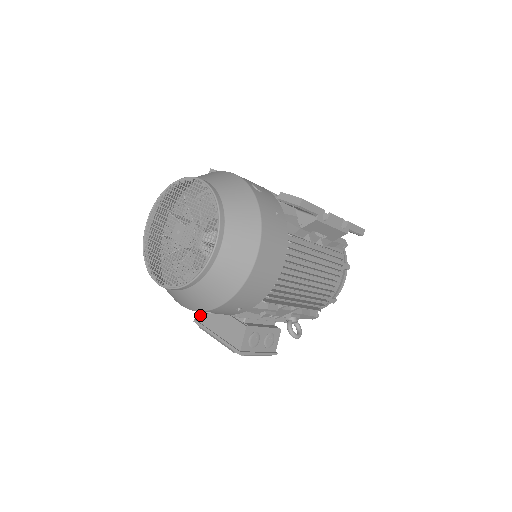
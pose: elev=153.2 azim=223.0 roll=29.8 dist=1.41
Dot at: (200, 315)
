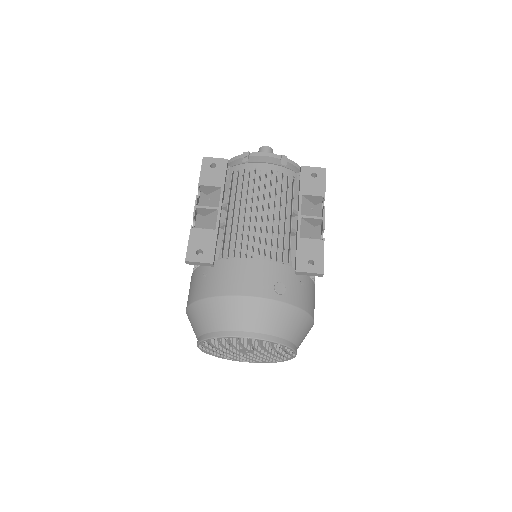
Dot at: occluded
